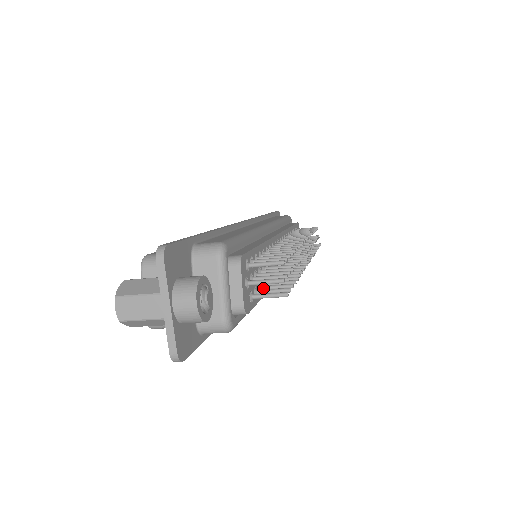
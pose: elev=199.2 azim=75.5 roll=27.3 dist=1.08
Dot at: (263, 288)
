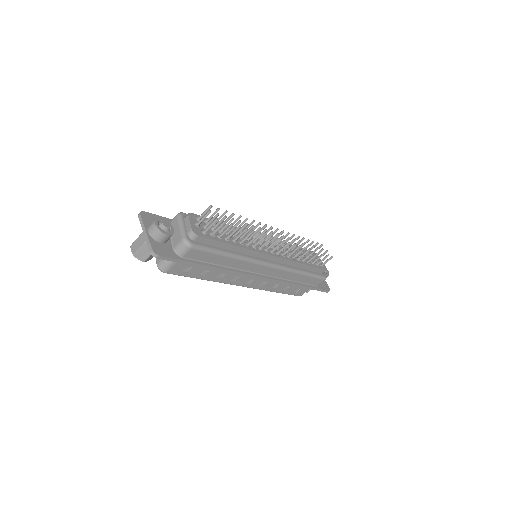
Dot at: (220, 235)
